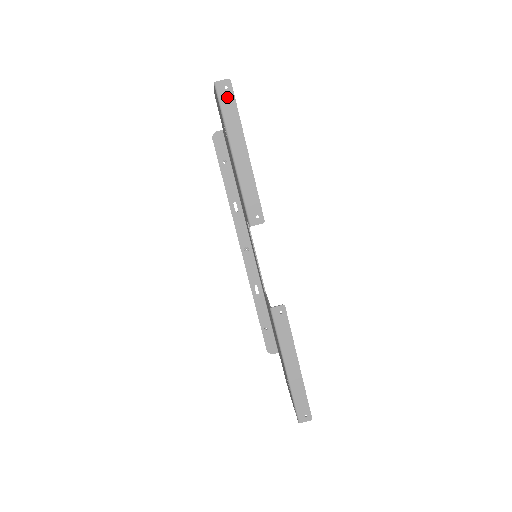
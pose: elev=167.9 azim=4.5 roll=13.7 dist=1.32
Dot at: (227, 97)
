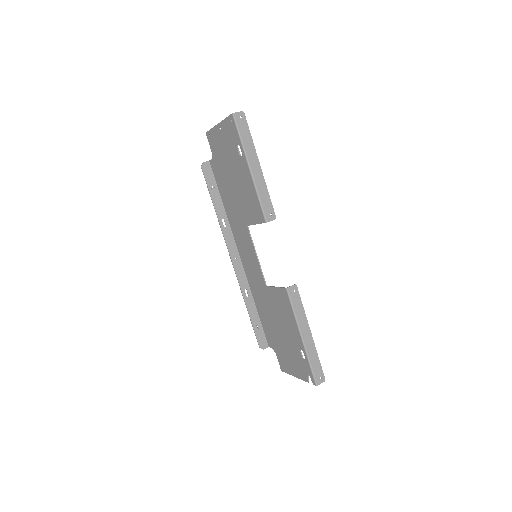
Dot at: (242, 124)
